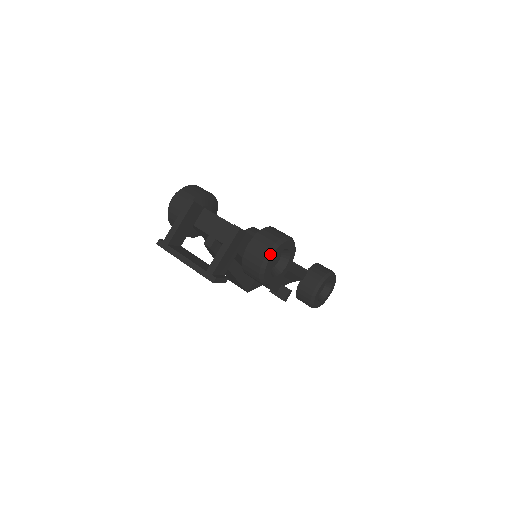
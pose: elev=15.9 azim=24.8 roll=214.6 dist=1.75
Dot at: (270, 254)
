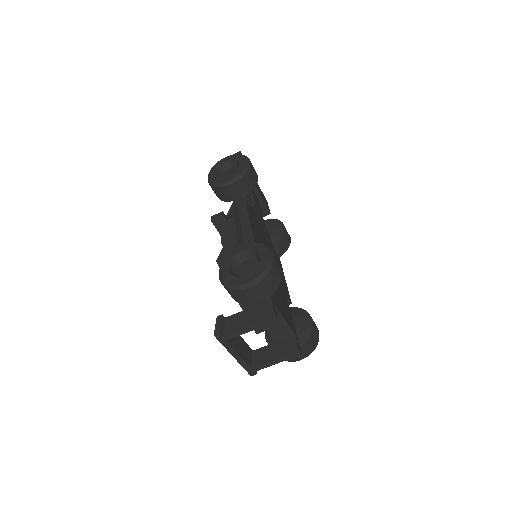
Dot at: occluded
